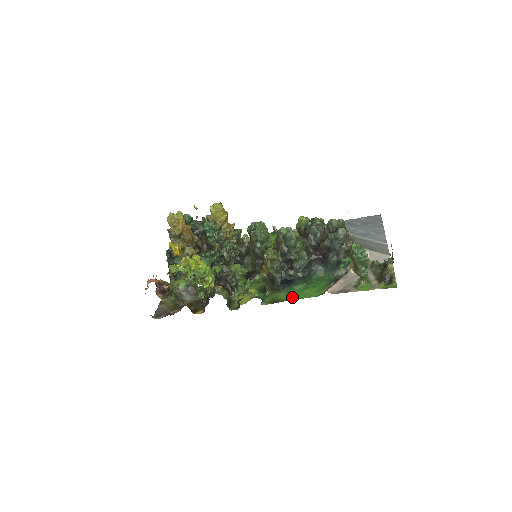
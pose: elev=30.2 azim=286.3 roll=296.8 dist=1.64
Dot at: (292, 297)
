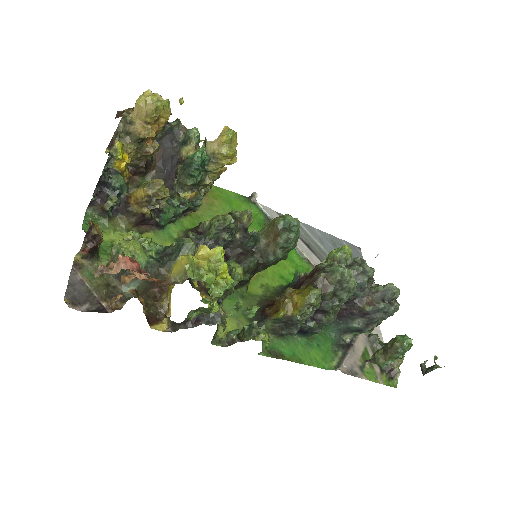
Dot at: (297, 356)
